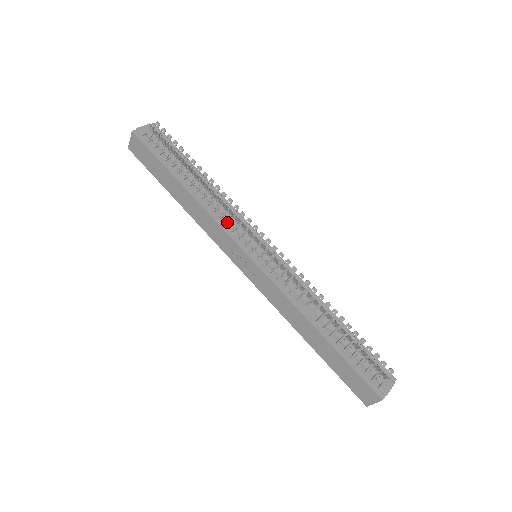
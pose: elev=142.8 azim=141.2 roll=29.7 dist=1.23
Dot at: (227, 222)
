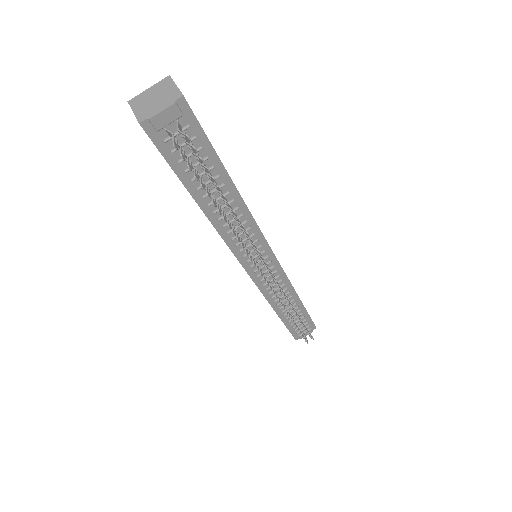
Dot at: occluded
